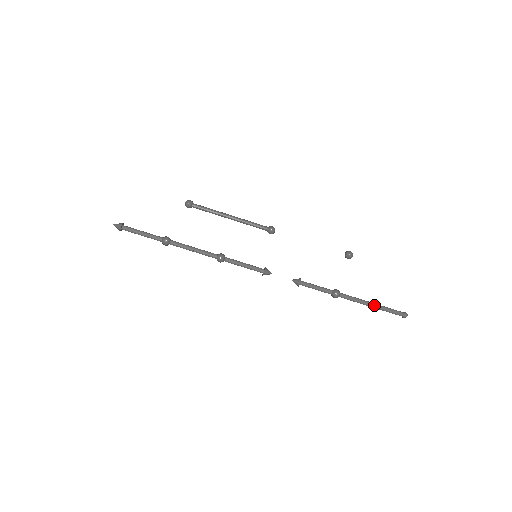
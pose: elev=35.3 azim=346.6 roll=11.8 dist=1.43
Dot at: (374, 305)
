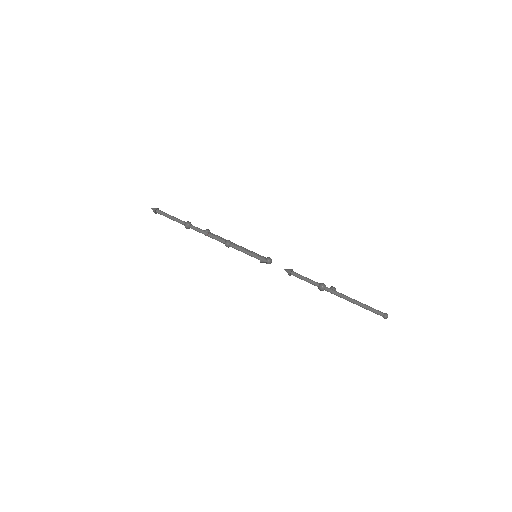
Dot at: (357, 301)
